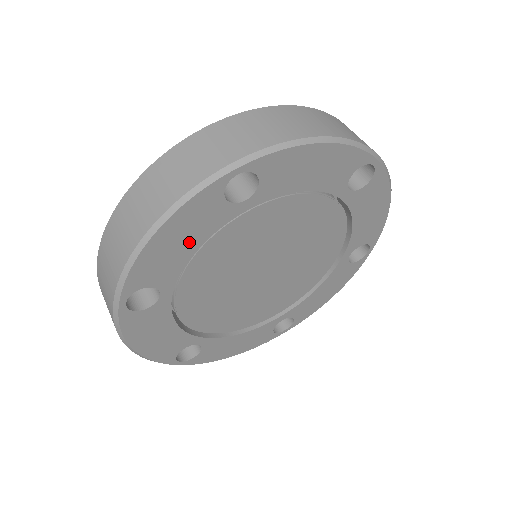
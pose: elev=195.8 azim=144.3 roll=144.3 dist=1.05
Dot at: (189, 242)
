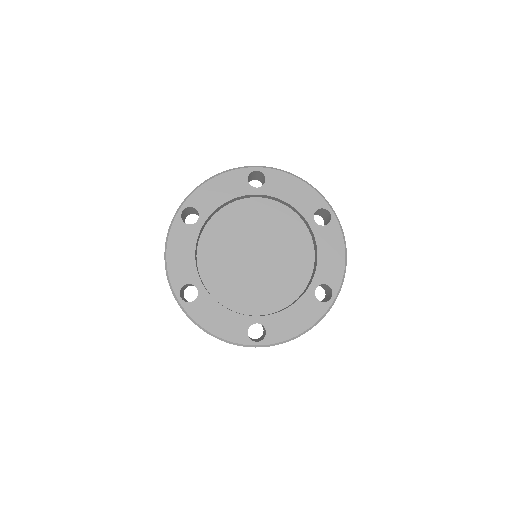
Dot at: (187, 252)
